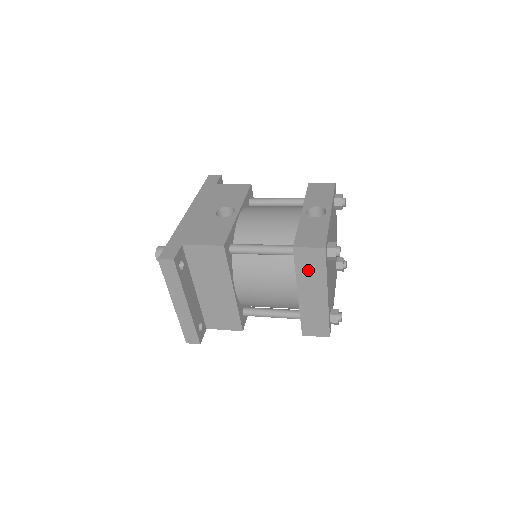
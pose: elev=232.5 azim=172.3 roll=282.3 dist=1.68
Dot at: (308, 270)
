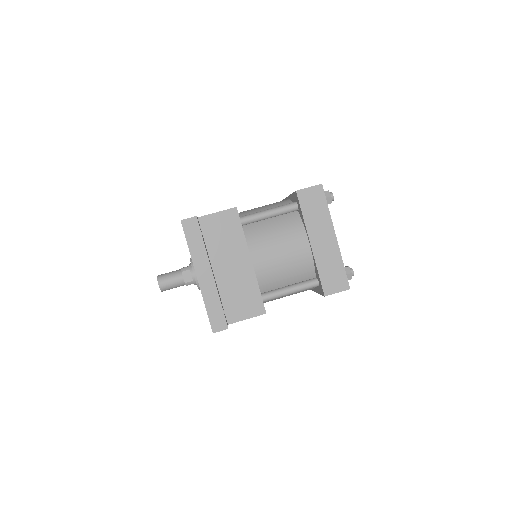
Dot at: (313, 212)
